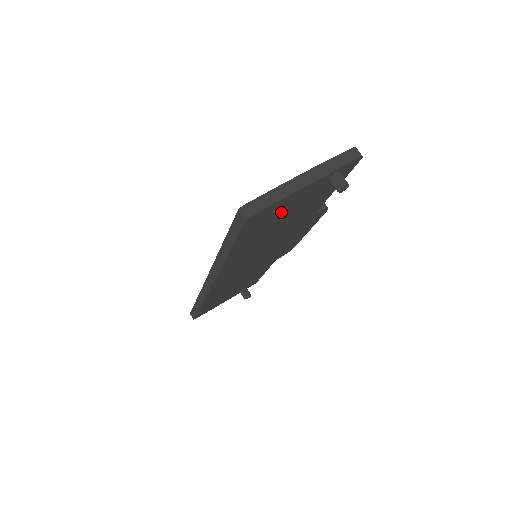
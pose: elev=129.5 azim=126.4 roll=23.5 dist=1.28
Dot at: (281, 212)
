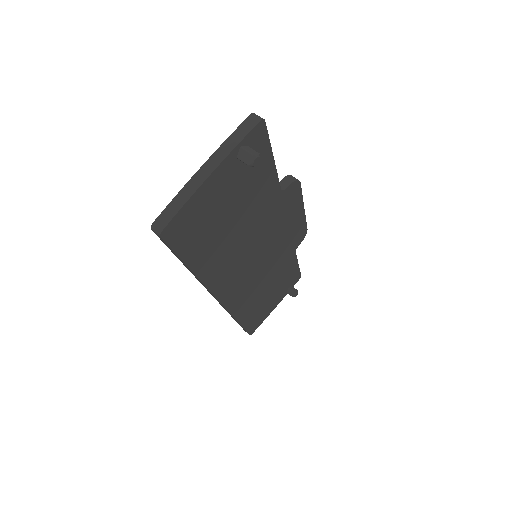
Dot at: (212, 211)
